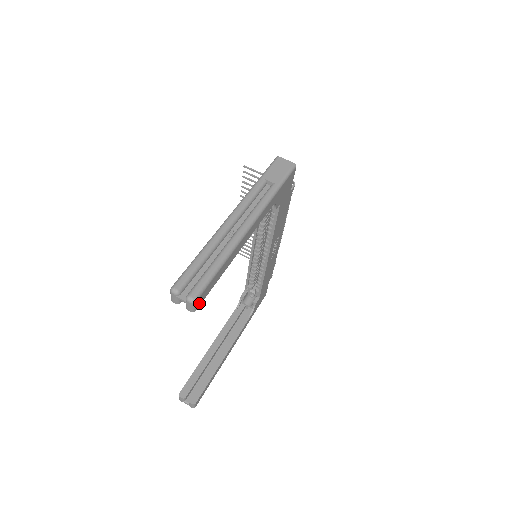
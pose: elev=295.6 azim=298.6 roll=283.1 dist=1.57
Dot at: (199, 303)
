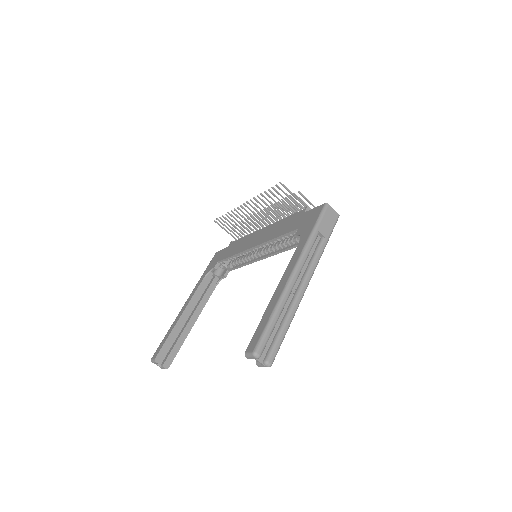
Dot at: occluded
